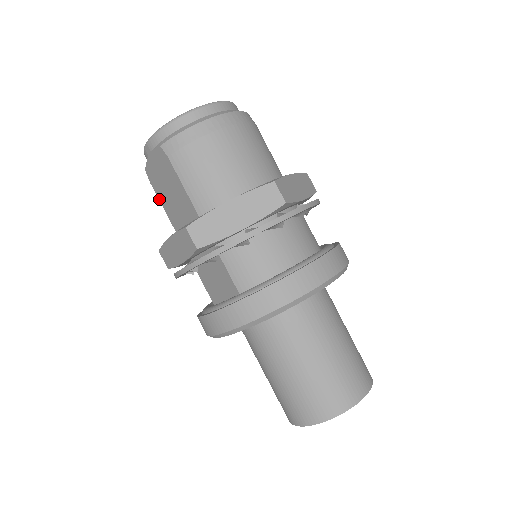
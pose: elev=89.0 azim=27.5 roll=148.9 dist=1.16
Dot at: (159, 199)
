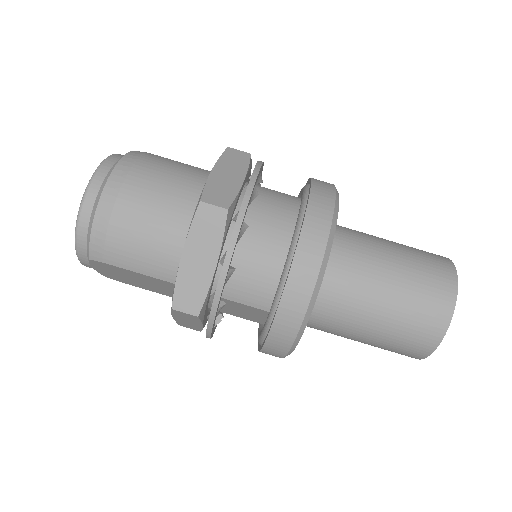
Dot at: occluded
